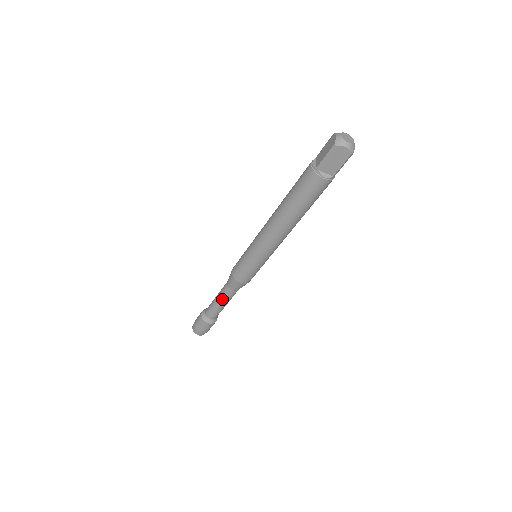
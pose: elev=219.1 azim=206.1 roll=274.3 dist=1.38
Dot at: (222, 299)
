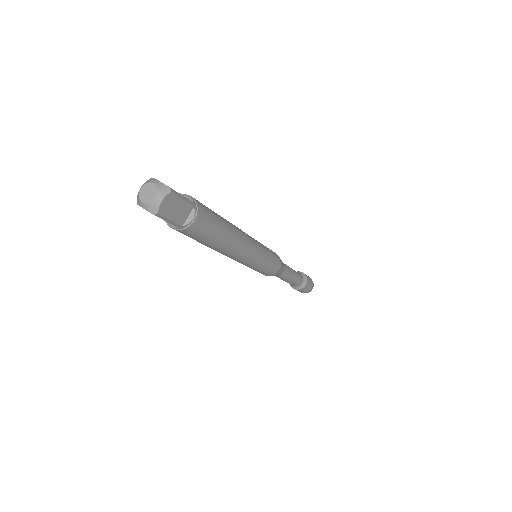
Dot at: occluded
